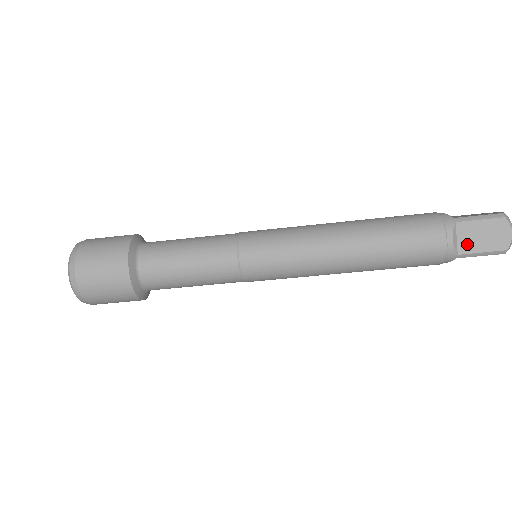
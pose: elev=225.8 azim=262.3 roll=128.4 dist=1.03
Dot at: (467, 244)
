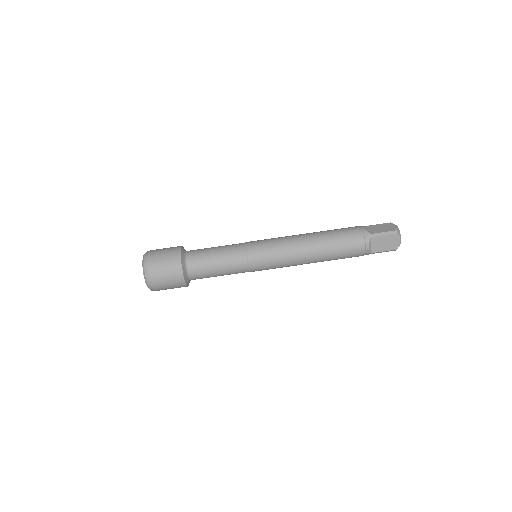
Dot at: (374, 231)
